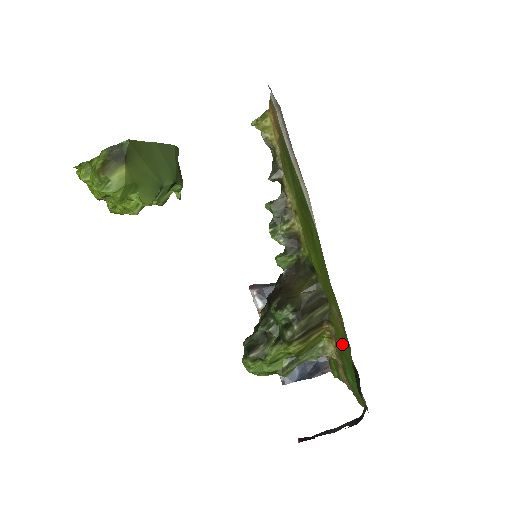
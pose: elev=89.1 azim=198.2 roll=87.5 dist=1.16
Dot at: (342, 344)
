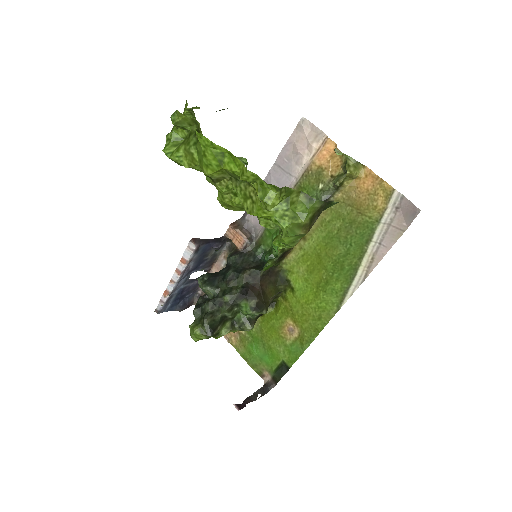
Dot at: (273, 339)
